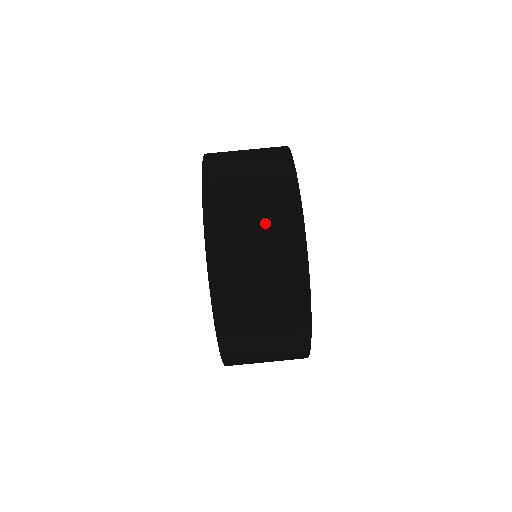
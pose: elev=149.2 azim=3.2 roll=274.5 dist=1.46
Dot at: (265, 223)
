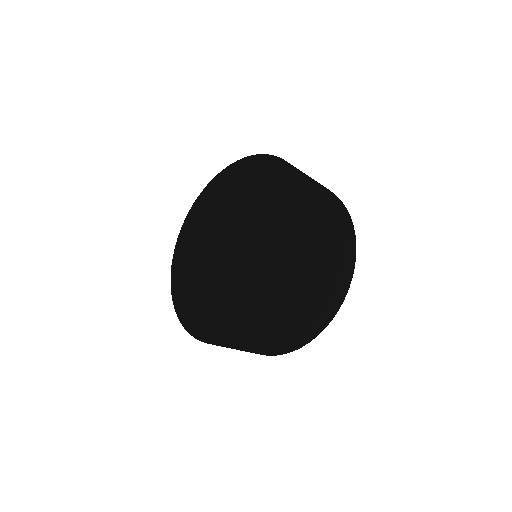
Dot at: (331, 282)
